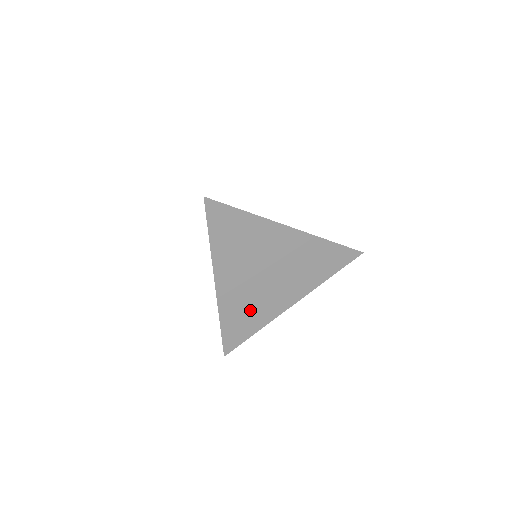
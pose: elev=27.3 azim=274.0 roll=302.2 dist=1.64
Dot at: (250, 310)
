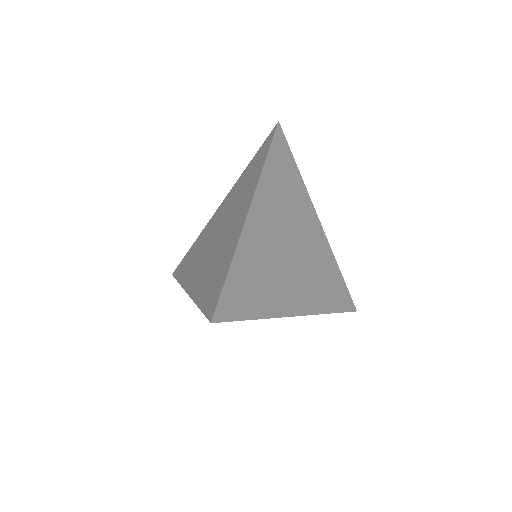
Dot at: (264, 277)
